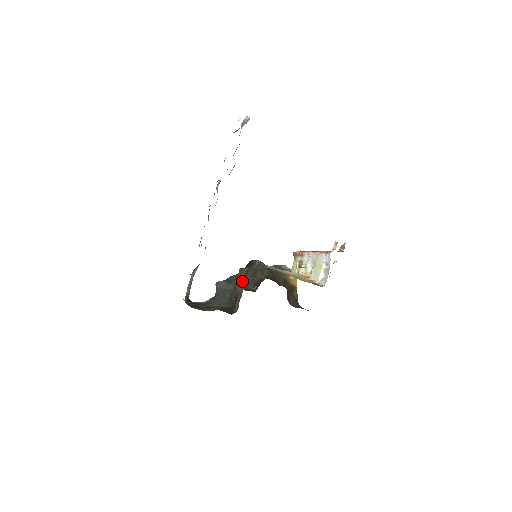
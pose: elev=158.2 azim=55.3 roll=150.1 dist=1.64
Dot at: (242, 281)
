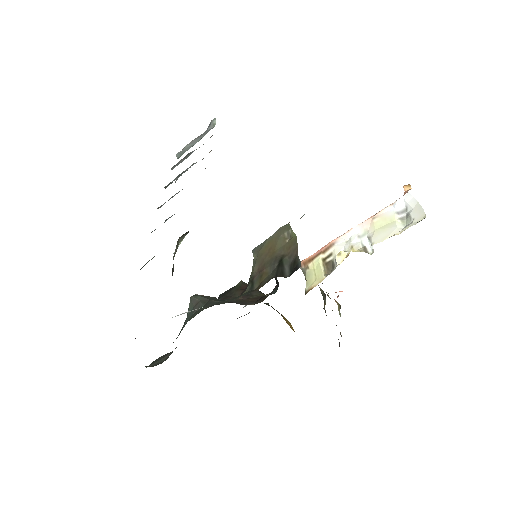
Dot at: (281, 242)
